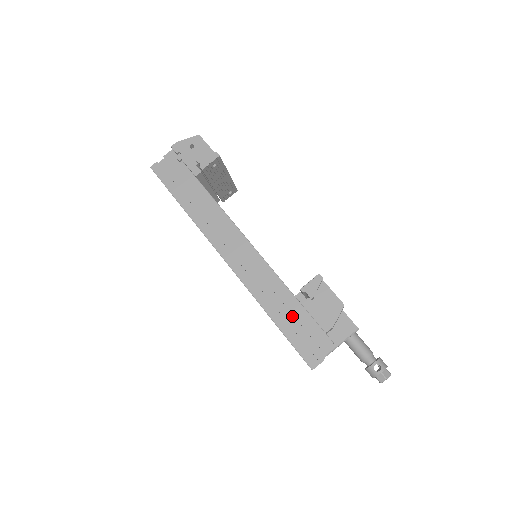
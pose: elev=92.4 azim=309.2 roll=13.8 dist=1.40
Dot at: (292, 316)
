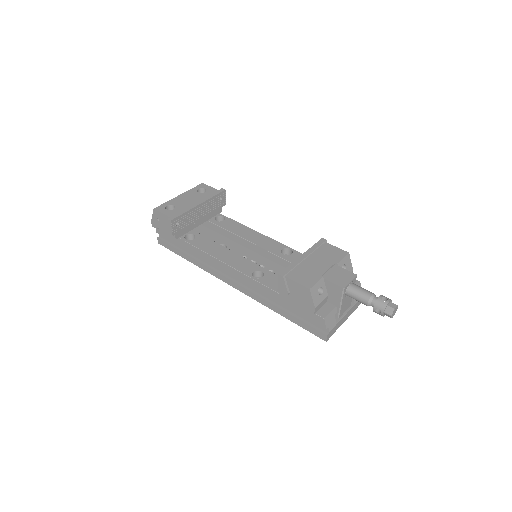
Dot at: (291, 307)
